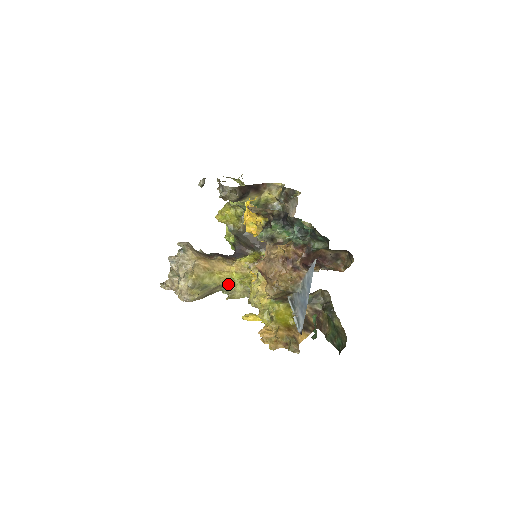
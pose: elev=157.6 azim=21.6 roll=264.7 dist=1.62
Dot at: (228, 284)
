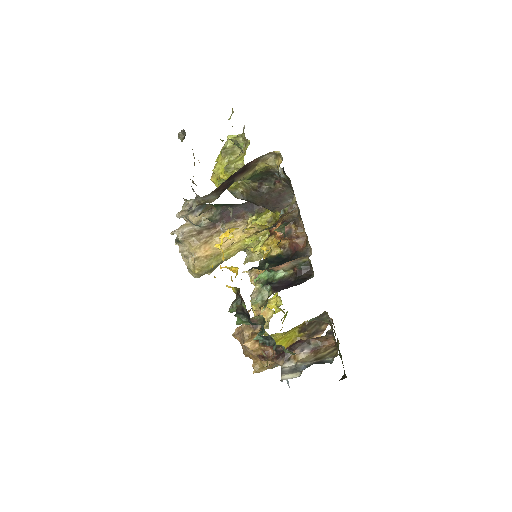
Dot at: occluded
